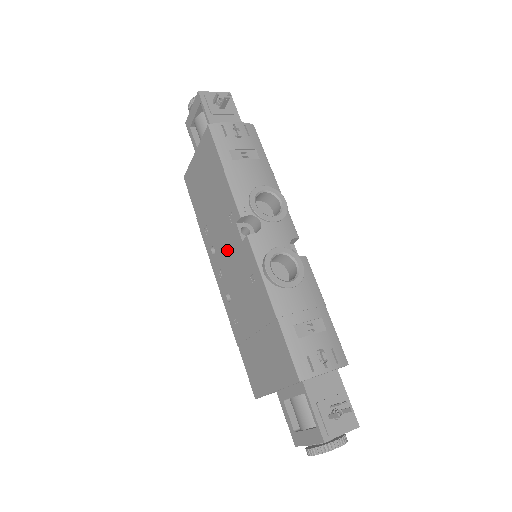
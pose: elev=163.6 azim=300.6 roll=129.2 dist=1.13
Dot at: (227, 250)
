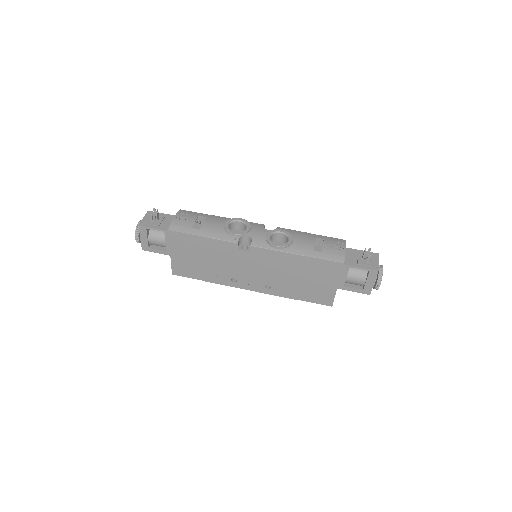
Dot at: (244, 268)
